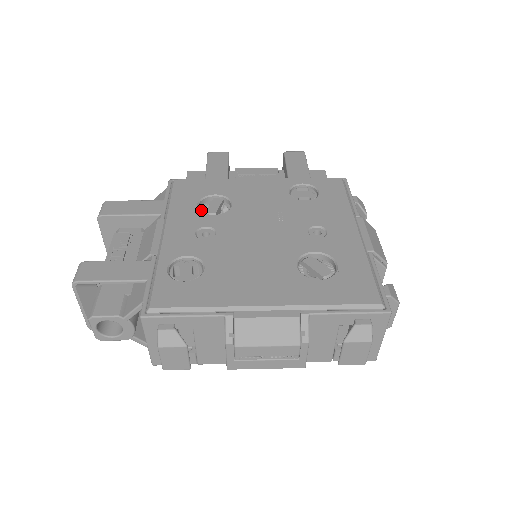
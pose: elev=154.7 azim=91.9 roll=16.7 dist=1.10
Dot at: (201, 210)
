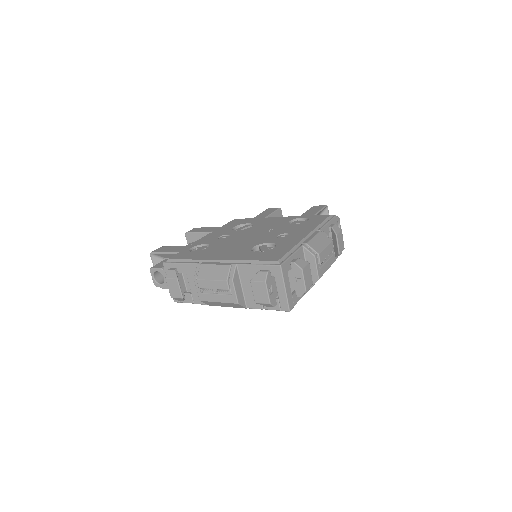
Dot at: occluded
